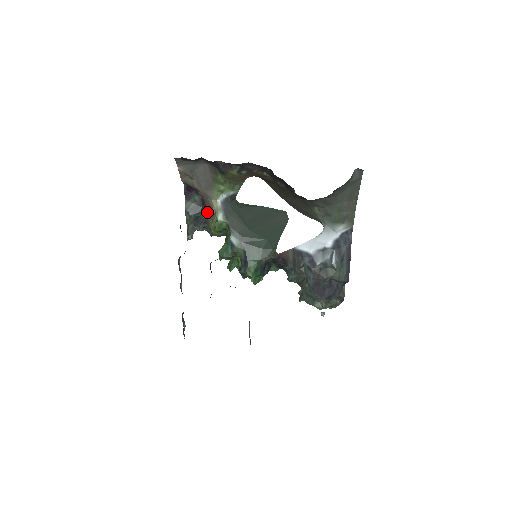
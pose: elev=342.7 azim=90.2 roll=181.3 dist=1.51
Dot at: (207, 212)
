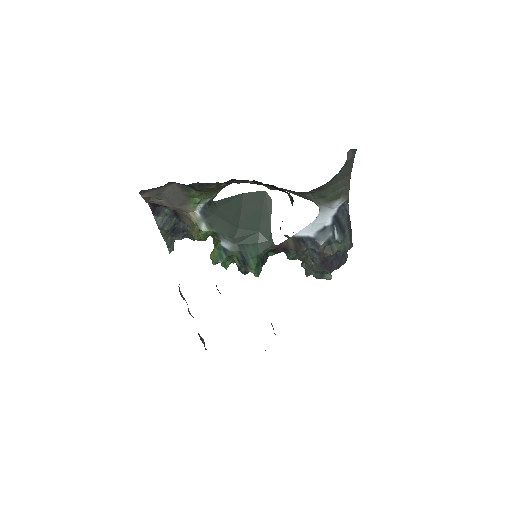
Dot at: (184, 223)
